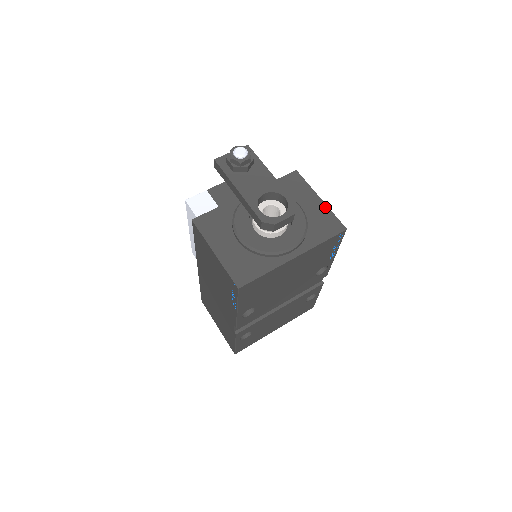
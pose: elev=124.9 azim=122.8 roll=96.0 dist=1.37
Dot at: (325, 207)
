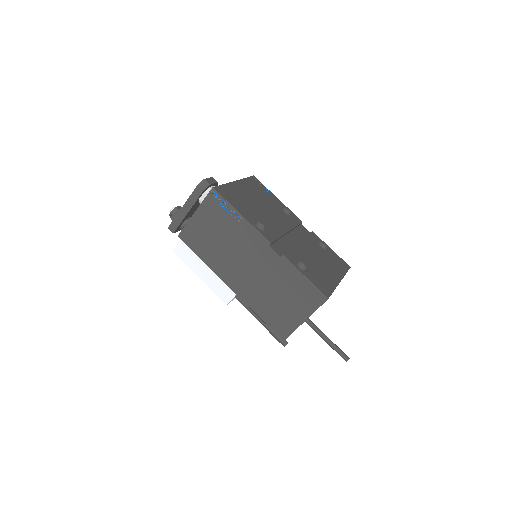
Dot at: occluded
